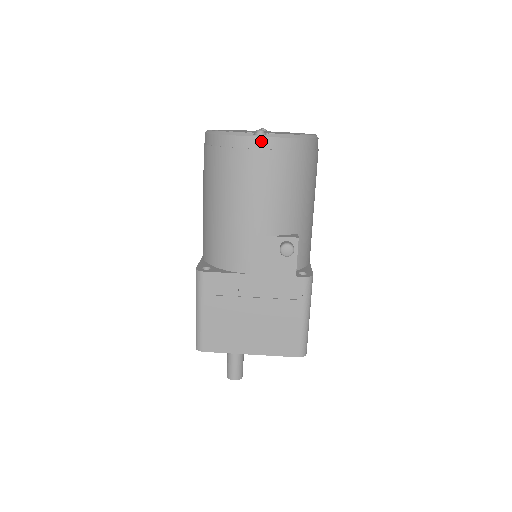
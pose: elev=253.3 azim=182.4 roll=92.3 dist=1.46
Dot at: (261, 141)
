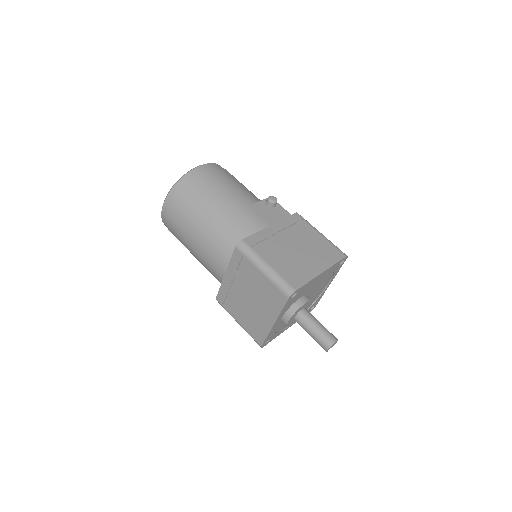
Dot at: (205, 166)
